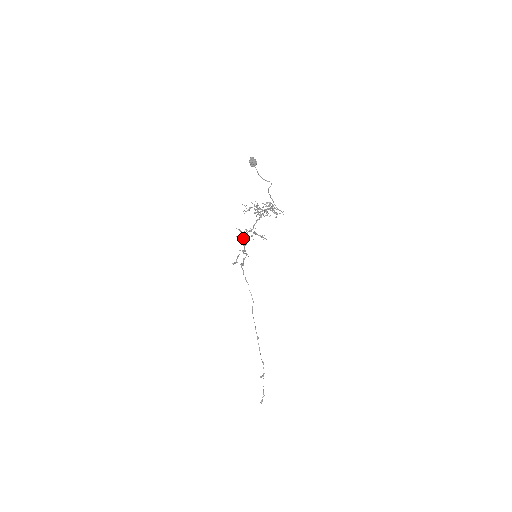
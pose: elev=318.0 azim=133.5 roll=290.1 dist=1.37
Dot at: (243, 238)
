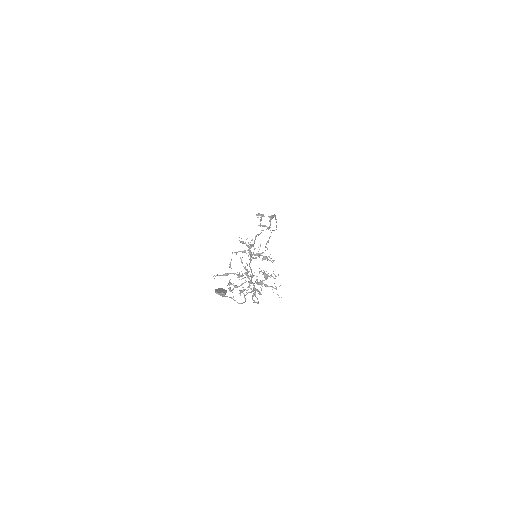
Dot at: occluded
